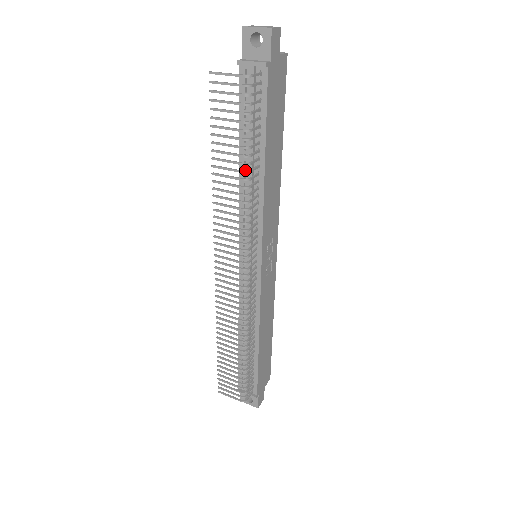
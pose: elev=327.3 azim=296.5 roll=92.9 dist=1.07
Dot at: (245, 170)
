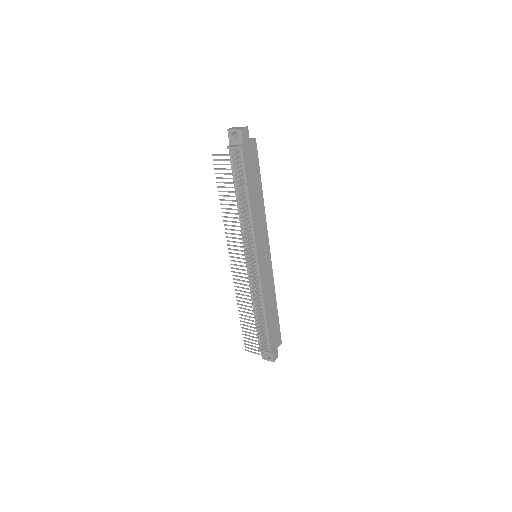
Dot at: occluded
